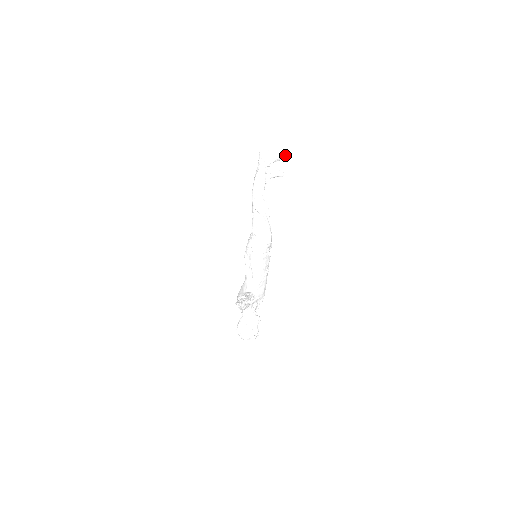
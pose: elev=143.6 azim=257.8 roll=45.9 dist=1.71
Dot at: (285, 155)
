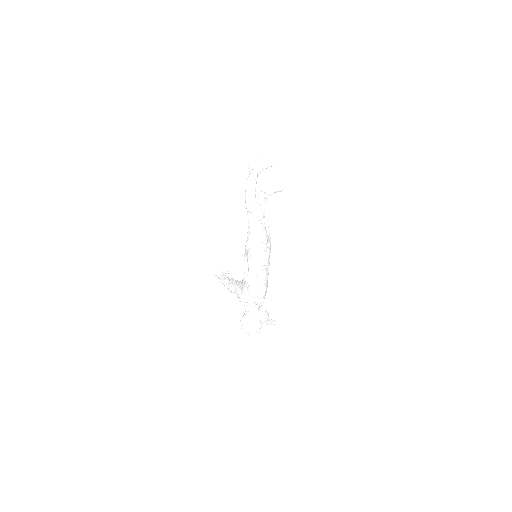
Dot at: (271, 161)
